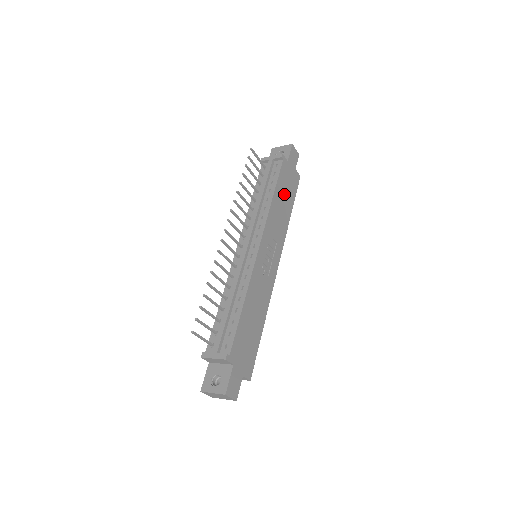
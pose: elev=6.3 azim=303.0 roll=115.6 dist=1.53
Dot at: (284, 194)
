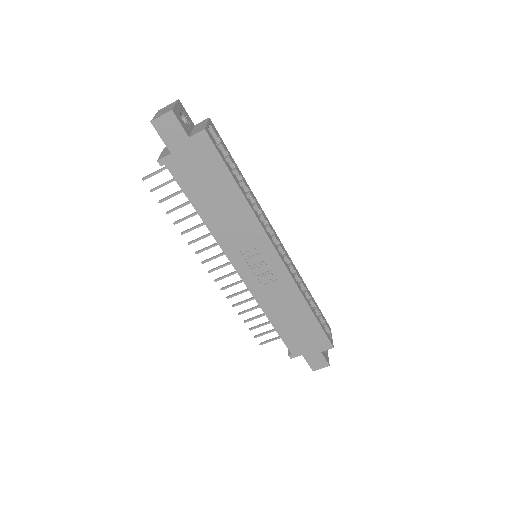
Dot at: (209, 191)
